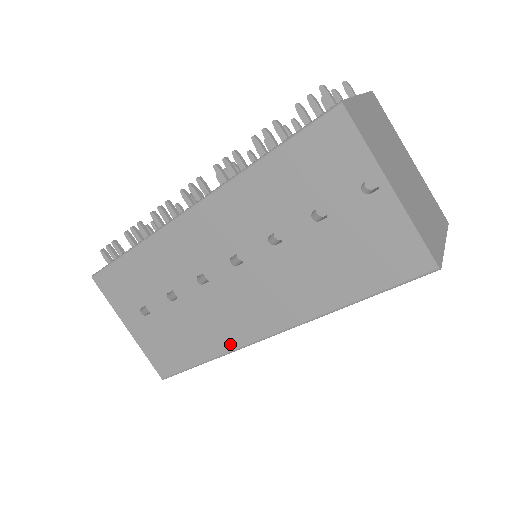
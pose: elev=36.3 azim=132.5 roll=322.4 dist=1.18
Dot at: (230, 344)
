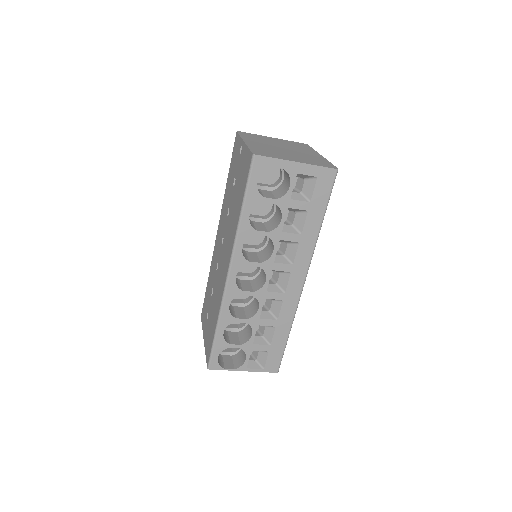
Dot at: (220, 300)
